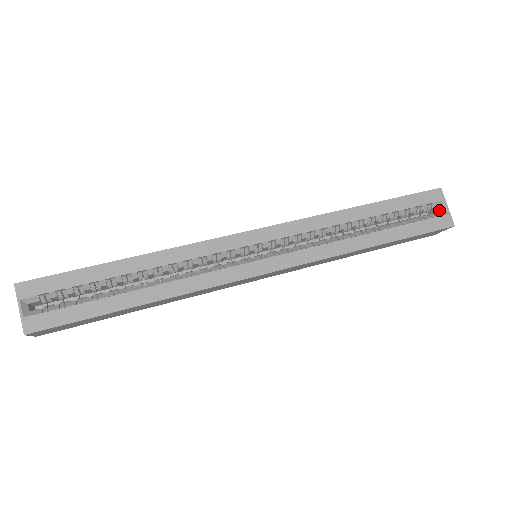
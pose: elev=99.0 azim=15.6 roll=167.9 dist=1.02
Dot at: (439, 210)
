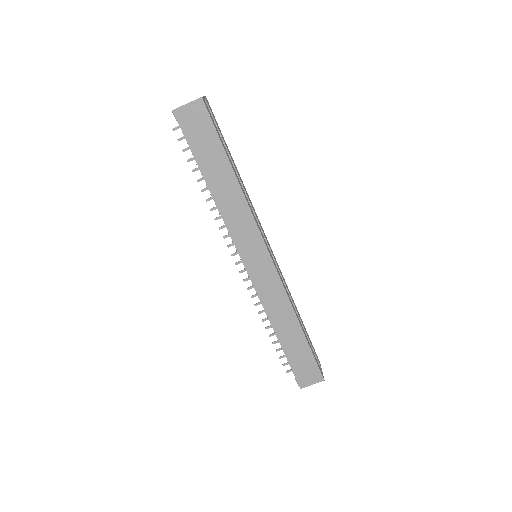
Dot at: occluded
